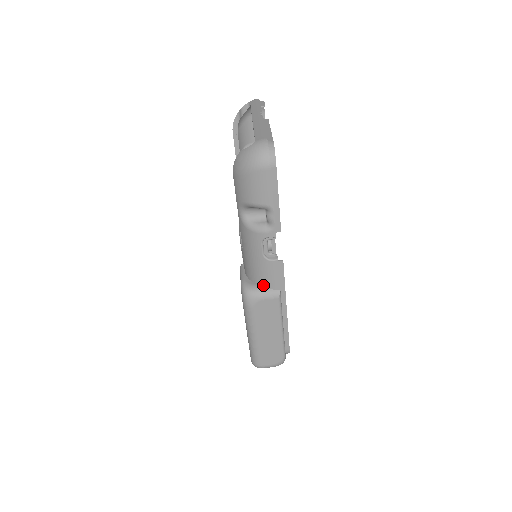
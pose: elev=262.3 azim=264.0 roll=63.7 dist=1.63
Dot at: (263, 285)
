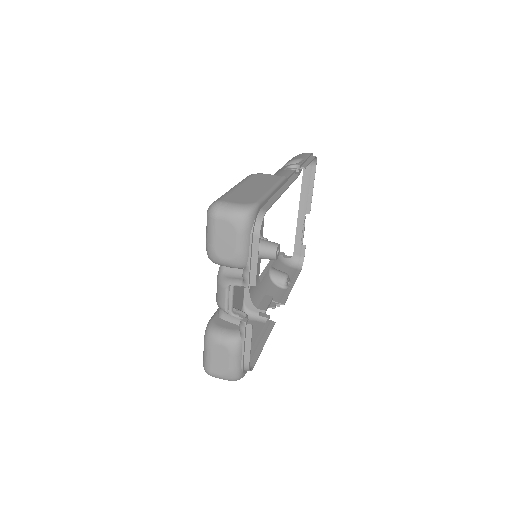
Dot at: occluded
